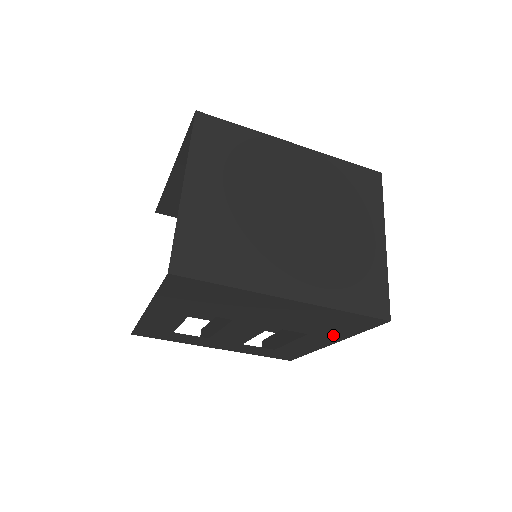
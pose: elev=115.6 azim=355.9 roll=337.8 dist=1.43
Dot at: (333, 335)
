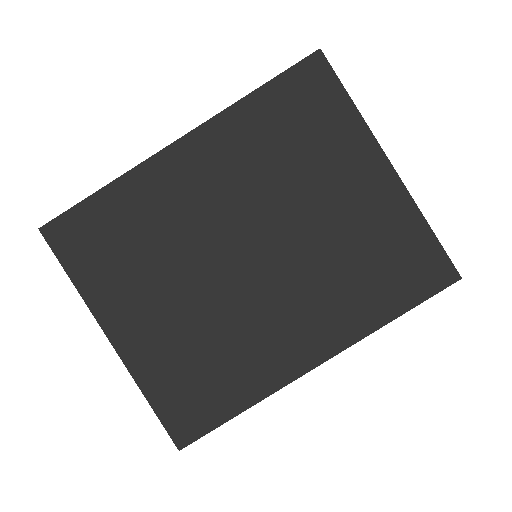
Dot at: occluded
